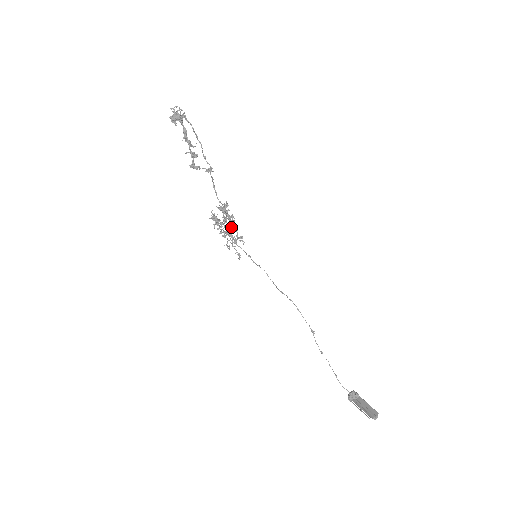
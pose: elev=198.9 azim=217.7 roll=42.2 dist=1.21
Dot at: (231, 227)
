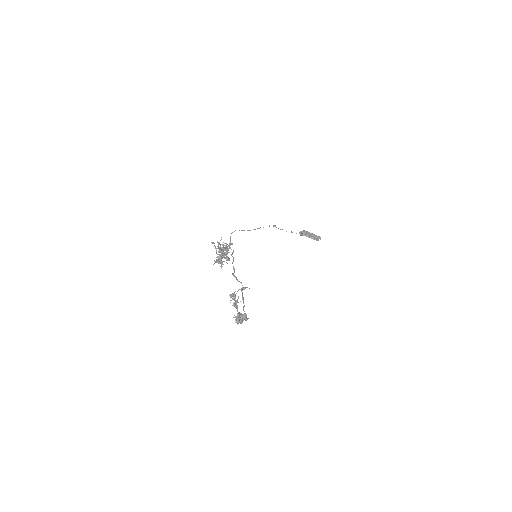
Dot at: occluded
